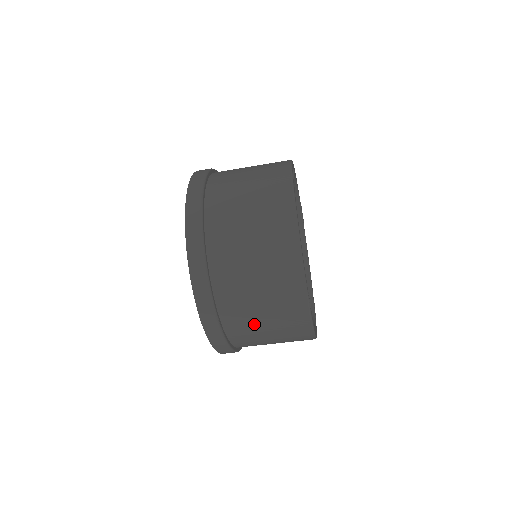
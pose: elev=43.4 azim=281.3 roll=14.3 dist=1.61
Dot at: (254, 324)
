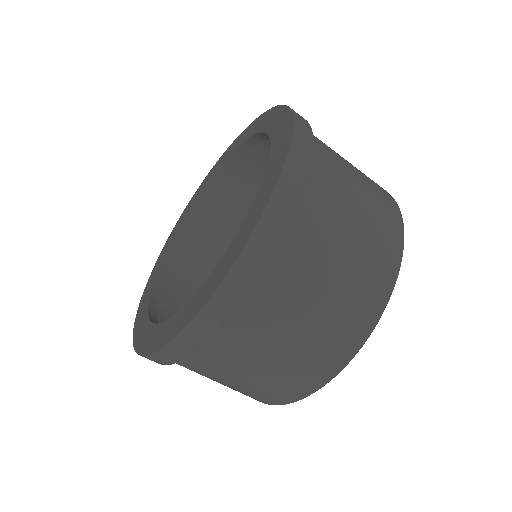
Dot at: (208, 376)
